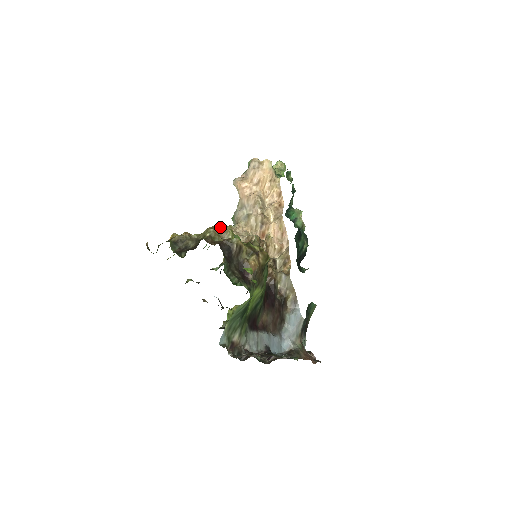
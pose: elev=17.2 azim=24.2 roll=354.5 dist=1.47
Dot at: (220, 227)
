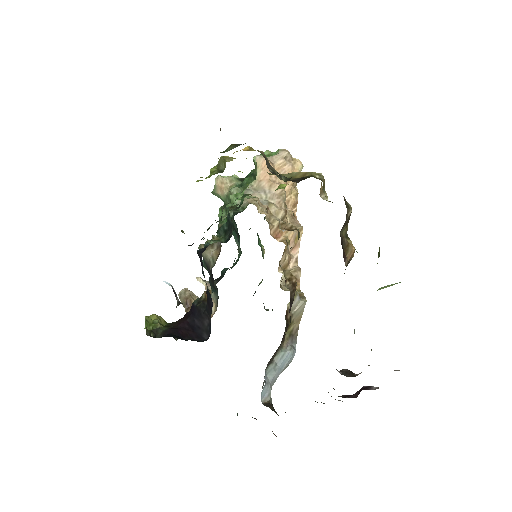
Dot at: occluded
